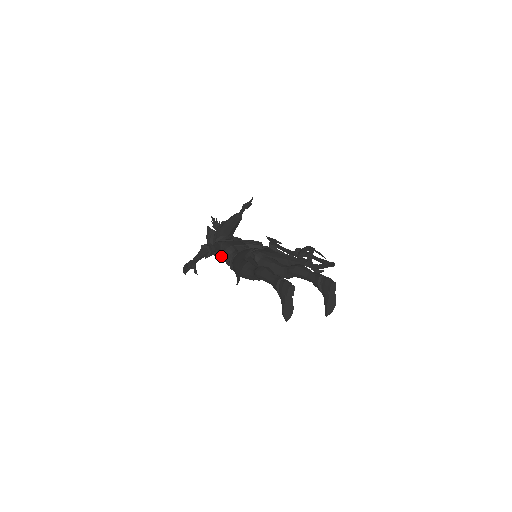
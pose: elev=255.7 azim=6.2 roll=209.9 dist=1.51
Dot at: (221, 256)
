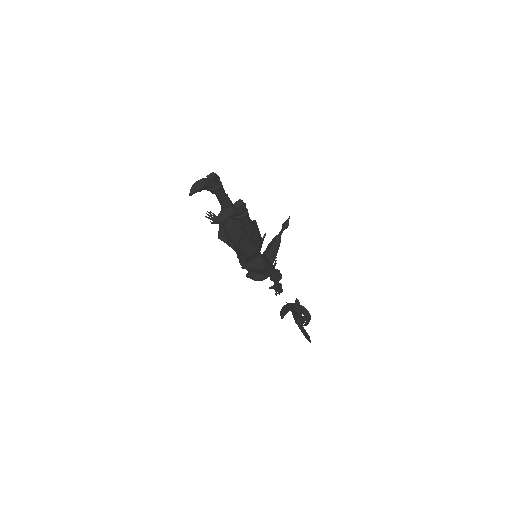
Dot at: occluded
